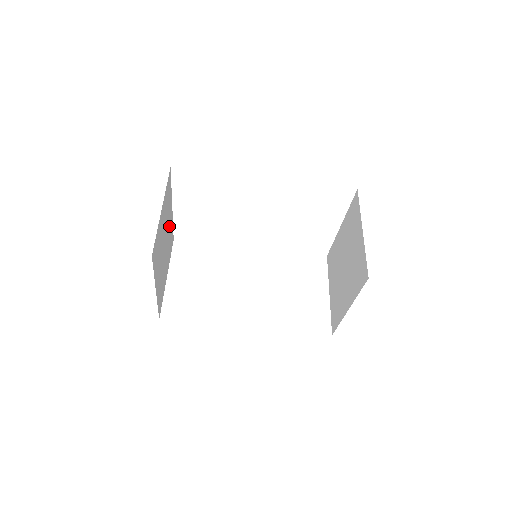
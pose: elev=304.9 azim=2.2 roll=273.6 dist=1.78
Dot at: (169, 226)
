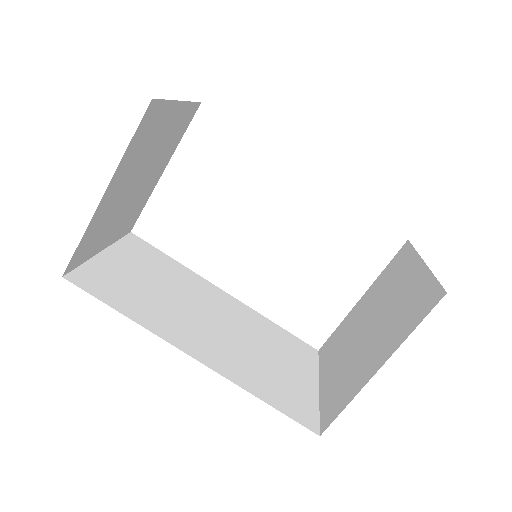
Dot at: (150, 181)
